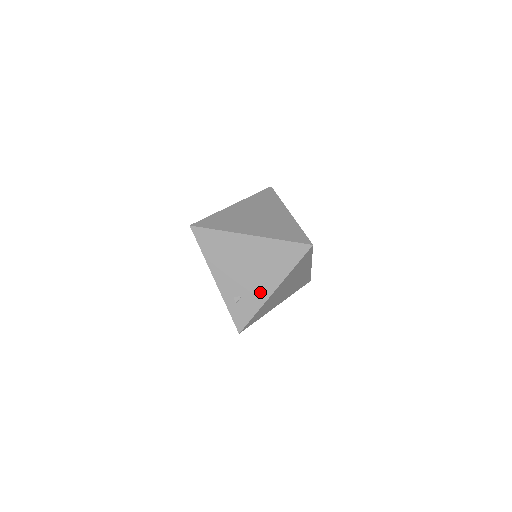
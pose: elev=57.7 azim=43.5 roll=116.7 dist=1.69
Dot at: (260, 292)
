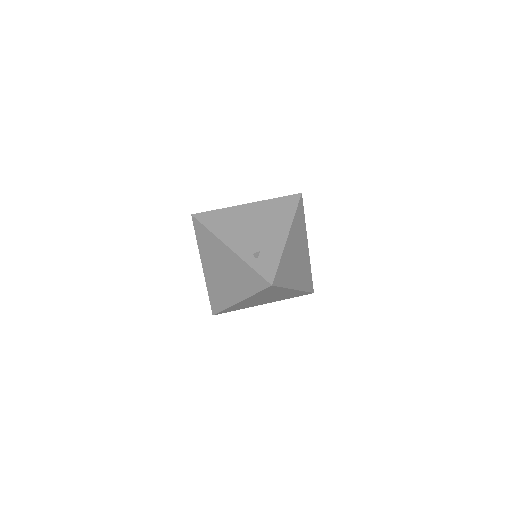
Dot at: (275, 241)
